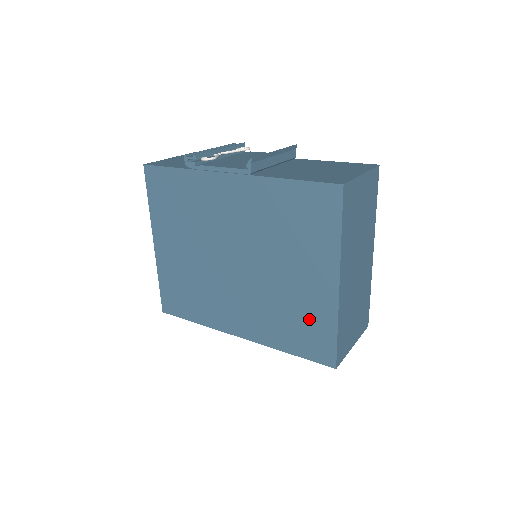
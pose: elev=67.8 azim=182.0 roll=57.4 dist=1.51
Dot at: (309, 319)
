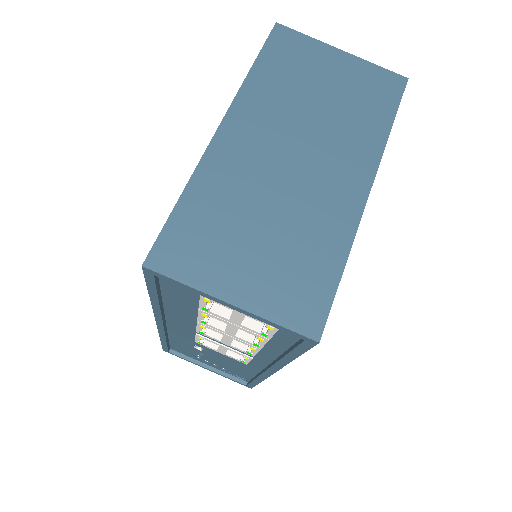
Dot at: occluded
